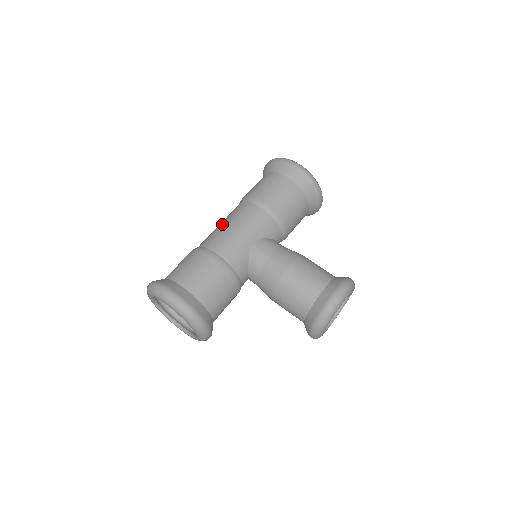
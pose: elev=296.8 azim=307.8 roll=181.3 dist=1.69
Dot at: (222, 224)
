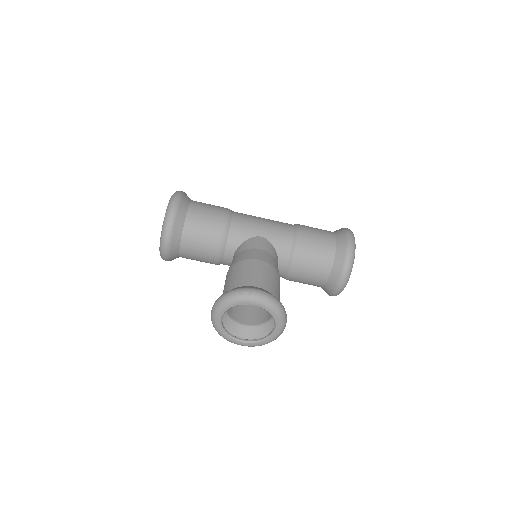
Dot at: occluded
